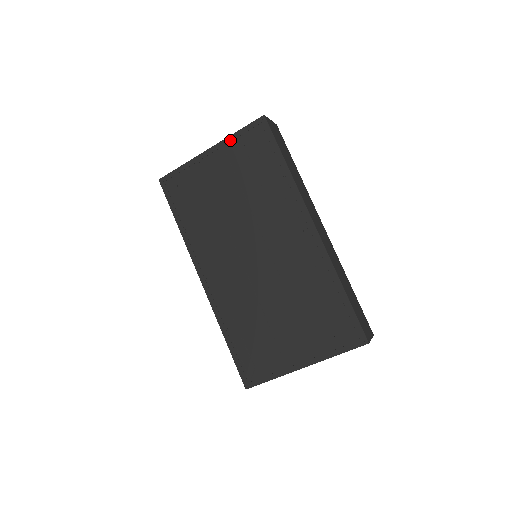
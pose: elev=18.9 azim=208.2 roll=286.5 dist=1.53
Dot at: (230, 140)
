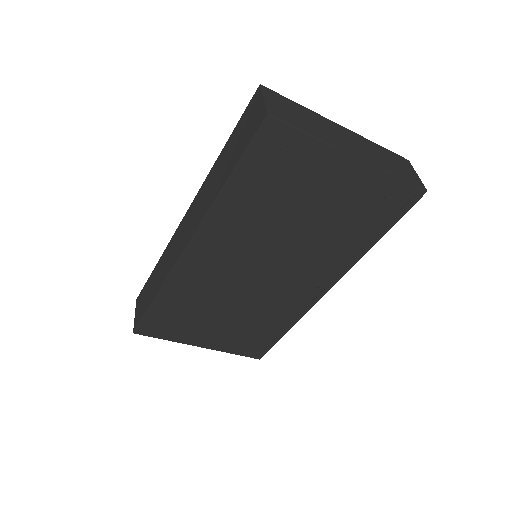
Dot at: (380, 175)
